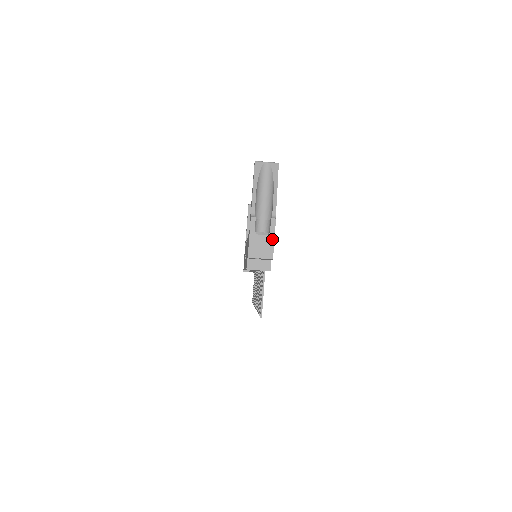
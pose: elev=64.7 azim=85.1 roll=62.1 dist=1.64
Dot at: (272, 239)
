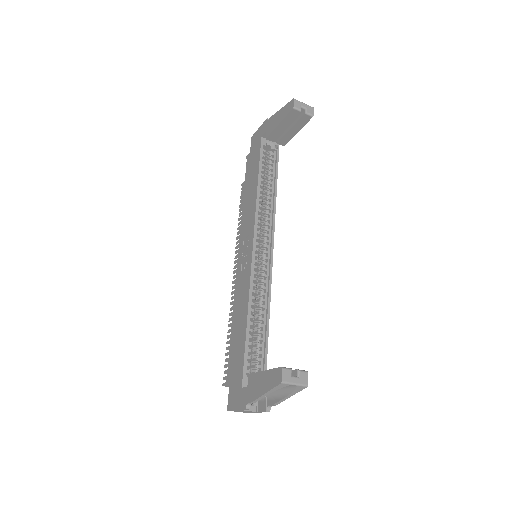
Dot at: (257, 412)
